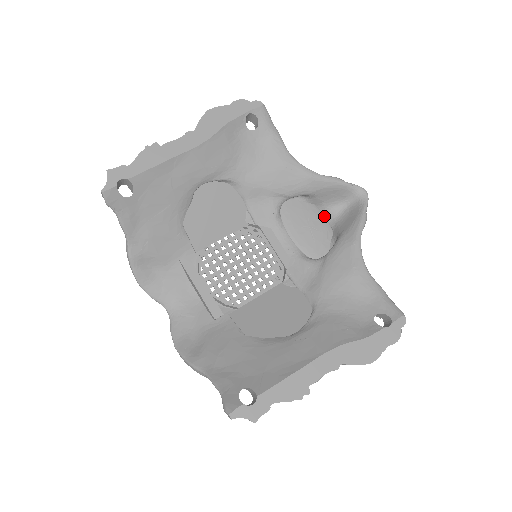
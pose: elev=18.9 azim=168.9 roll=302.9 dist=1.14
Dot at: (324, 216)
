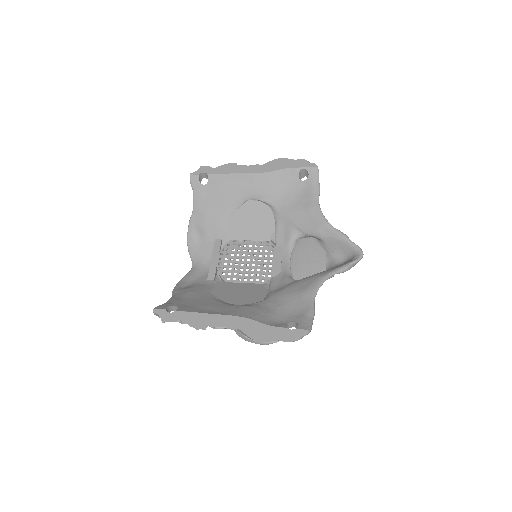
Dot at: (326, 260)
